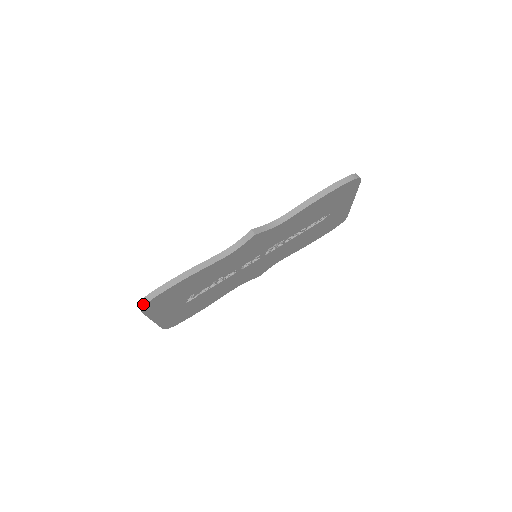
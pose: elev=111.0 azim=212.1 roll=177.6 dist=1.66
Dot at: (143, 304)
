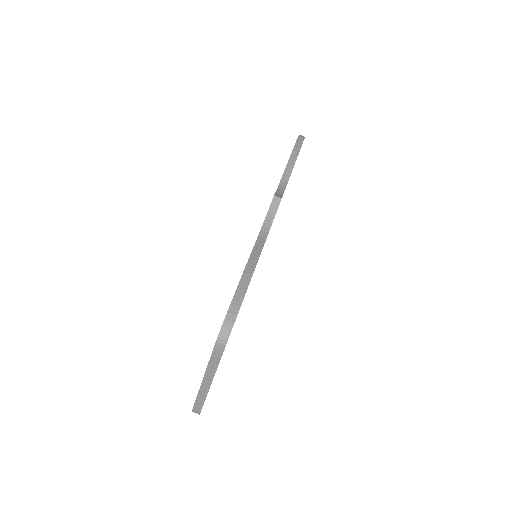
Dot at: (228, 330)
